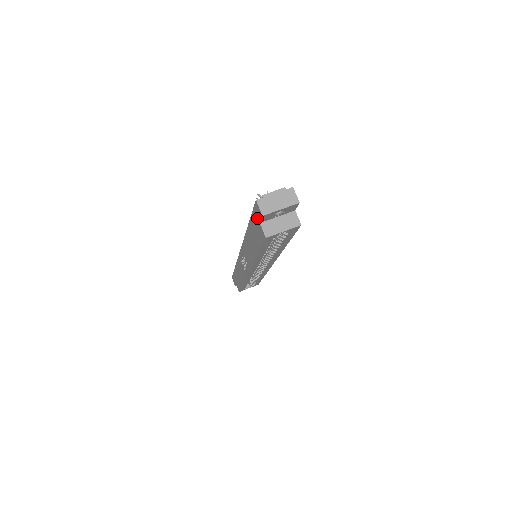
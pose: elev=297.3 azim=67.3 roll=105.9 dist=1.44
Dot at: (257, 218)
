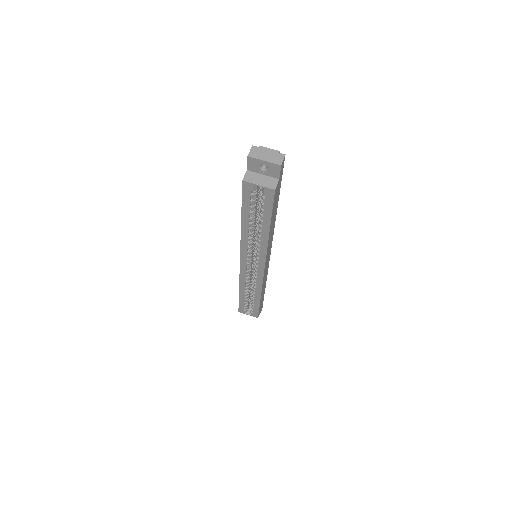
Dot at: (248, 167)
